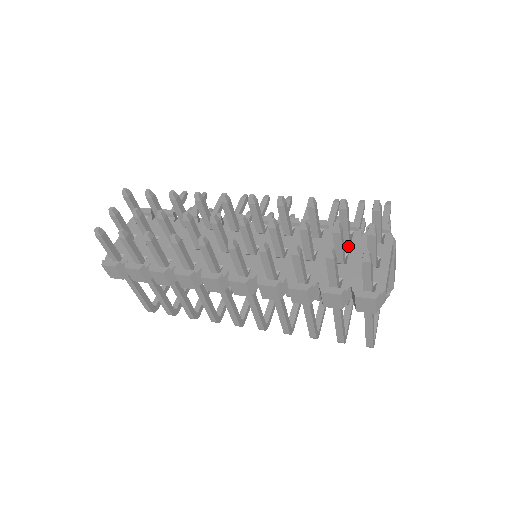
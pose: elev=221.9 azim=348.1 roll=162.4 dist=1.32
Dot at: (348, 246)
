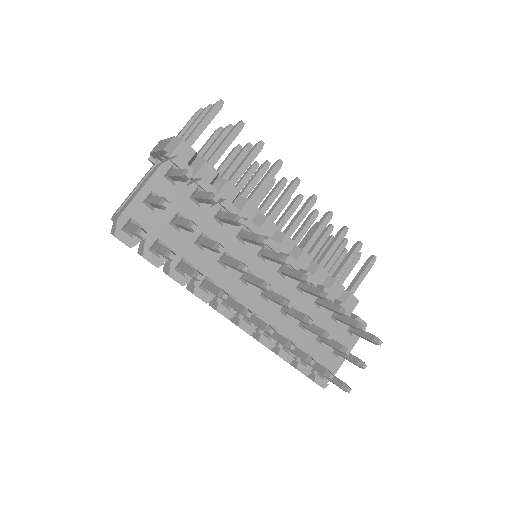
Dot at: (333, 328)
